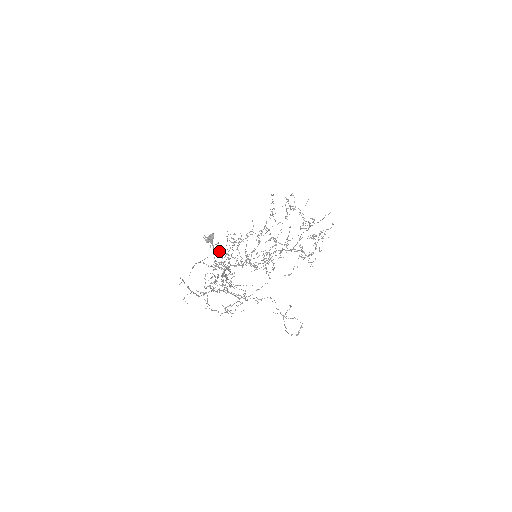
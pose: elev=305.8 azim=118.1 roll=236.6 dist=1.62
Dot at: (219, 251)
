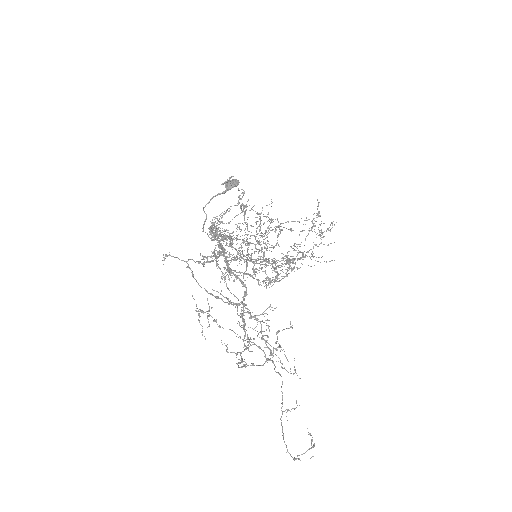
Dot at: occluded
